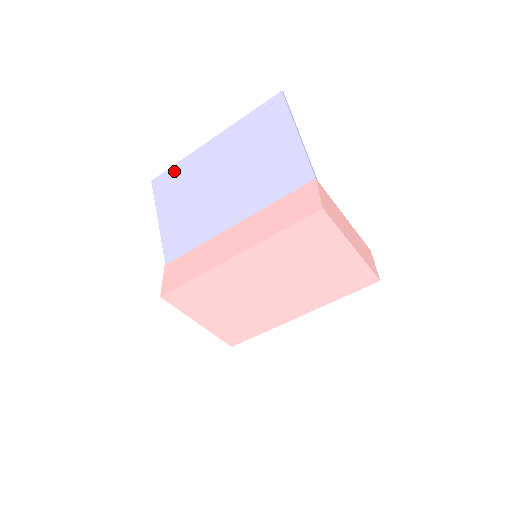
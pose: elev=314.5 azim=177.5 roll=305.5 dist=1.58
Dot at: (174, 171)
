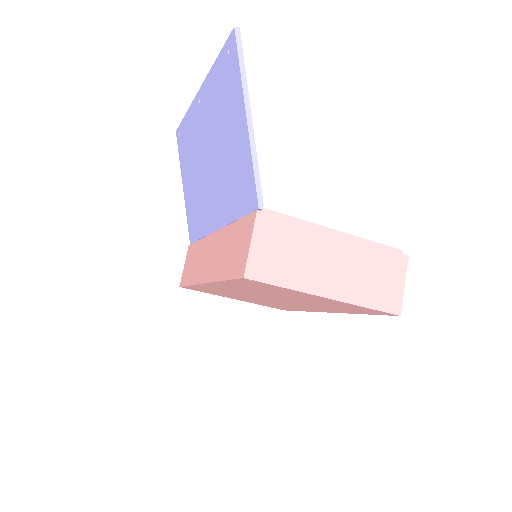
Dot at: (184, 127)
